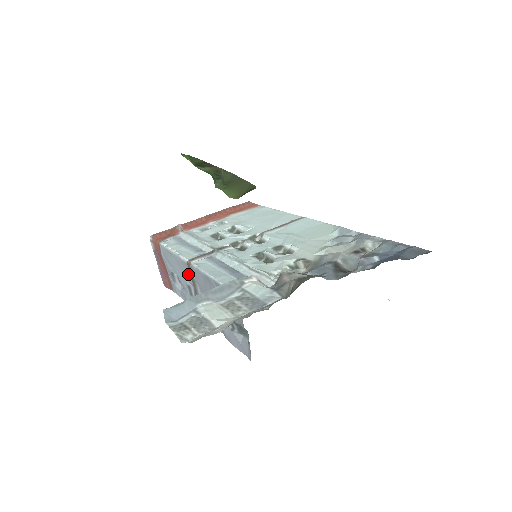
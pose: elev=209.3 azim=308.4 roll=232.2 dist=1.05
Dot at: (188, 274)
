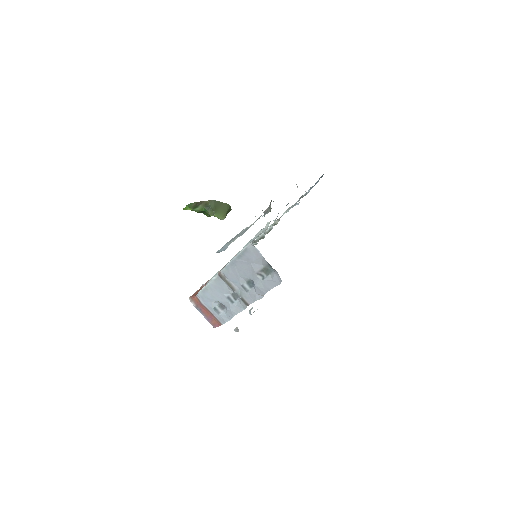
Dot at: (223, 285)
